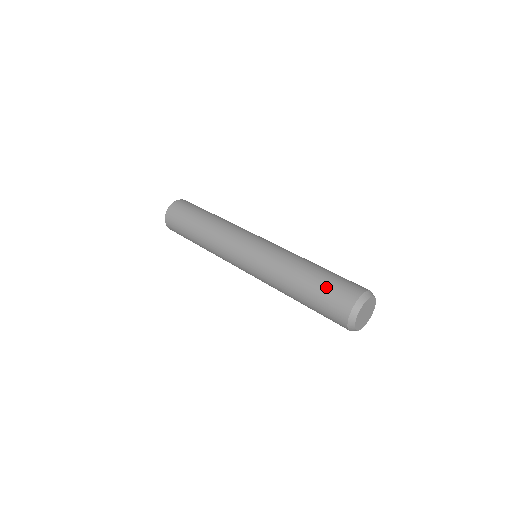
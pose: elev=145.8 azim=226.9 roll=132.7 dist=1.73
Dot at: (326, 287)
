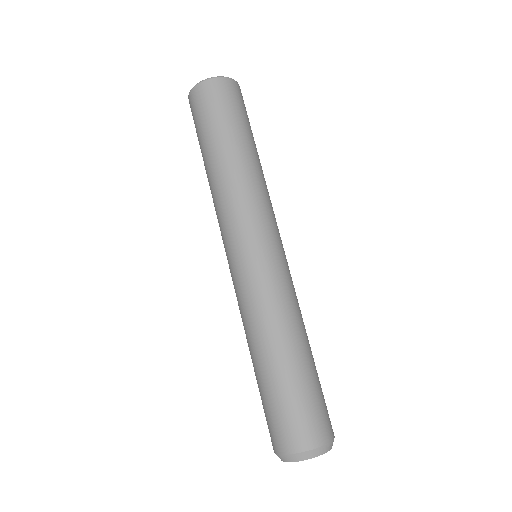
Dot at: (282, 402)
